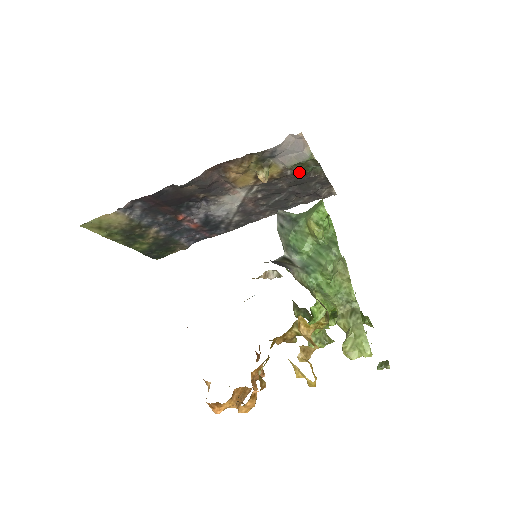
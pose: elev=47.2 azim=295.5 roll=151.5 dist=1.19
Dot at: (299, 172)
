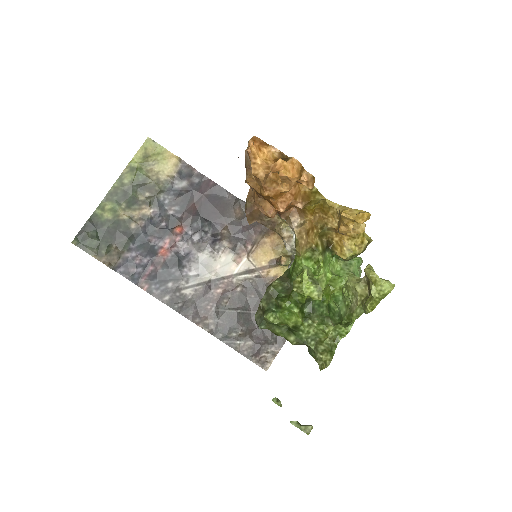
Dot at: occluded
